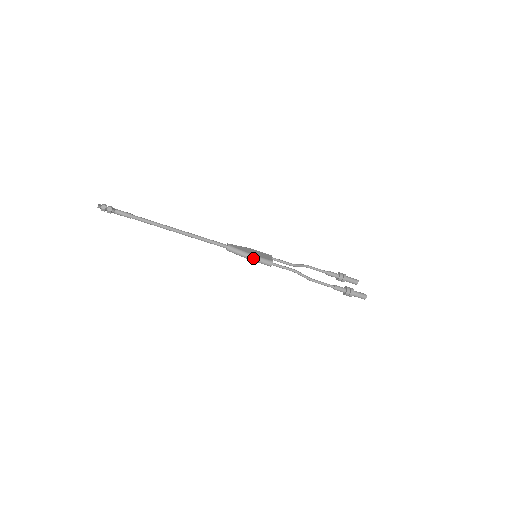
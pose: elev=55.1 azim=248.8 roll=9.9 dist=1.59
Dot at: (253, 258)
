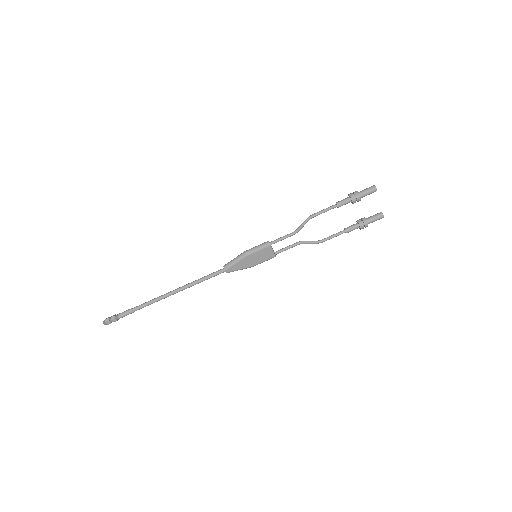
Dot at: (248, 250)
